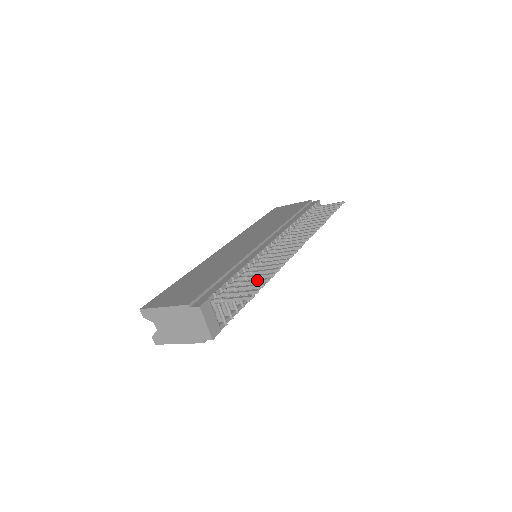
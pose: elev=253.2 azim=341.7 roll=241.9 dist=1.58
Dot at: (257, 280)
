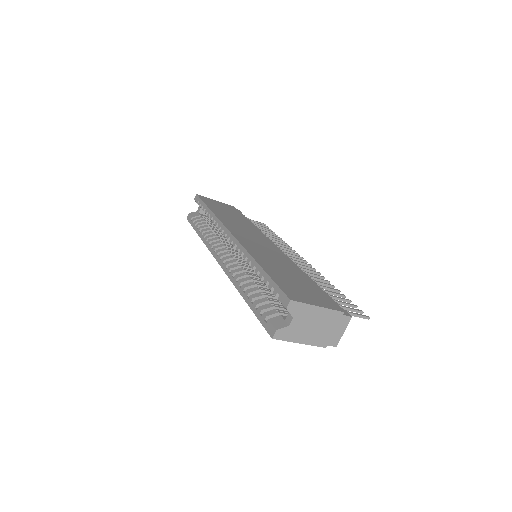
Dot at: (344, 299)
